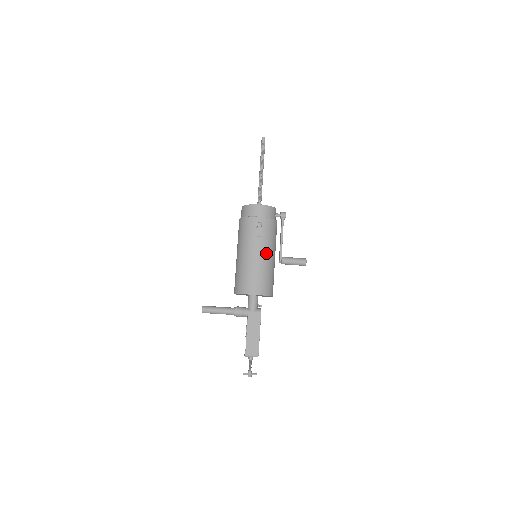
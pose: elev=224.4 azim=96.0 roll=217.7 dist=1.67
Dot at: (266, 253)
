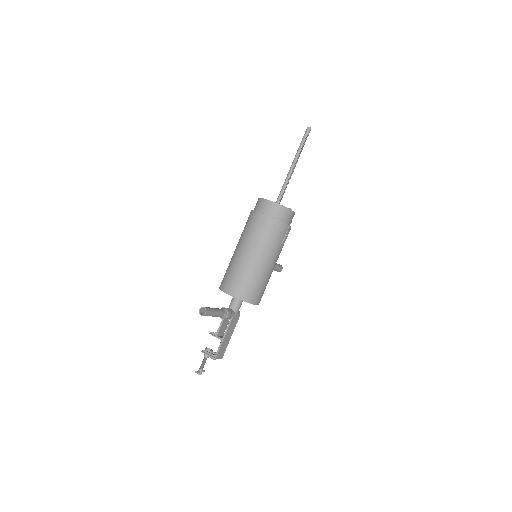
Dot at: occluded
